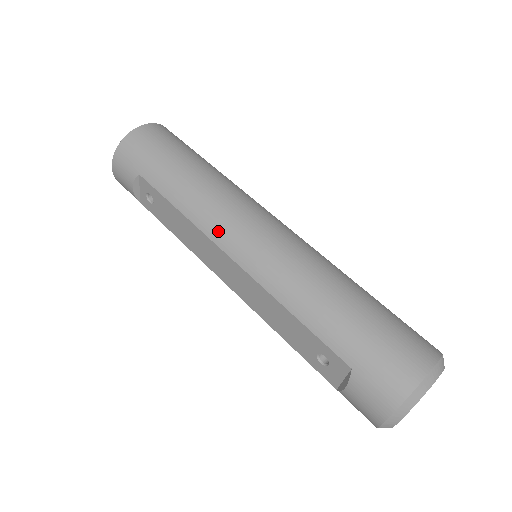
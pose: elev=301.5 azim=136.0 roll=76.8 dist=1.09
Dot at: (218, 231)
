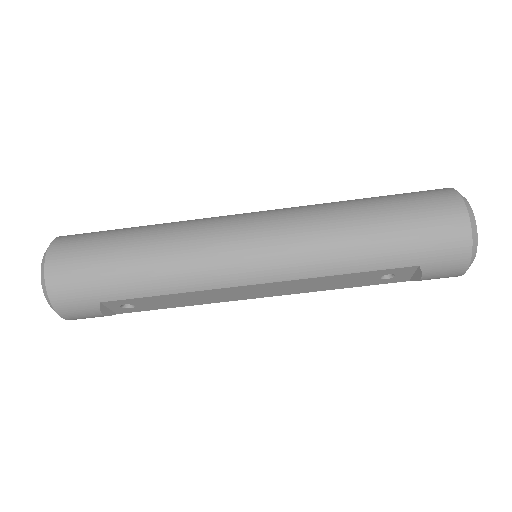
Dot at: (223, 277)
